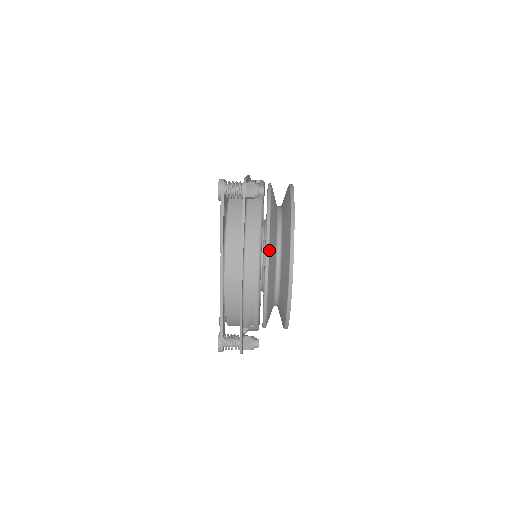
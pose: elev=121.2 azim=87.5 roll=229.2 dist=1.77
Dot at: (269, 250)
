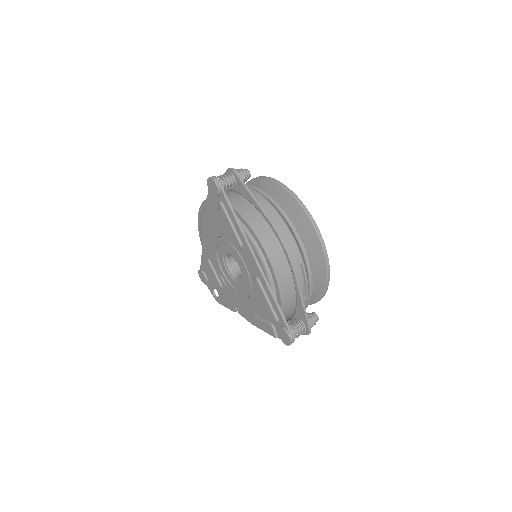
Dot at: (285, 212)
